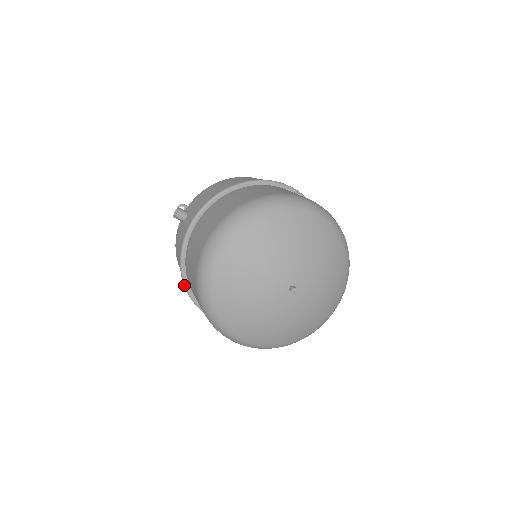
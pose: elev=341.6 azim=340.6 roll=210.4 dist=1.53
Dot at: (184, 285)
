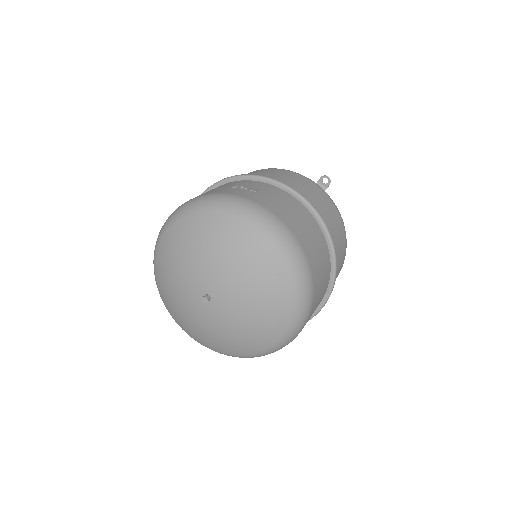
Dot at: occluded
